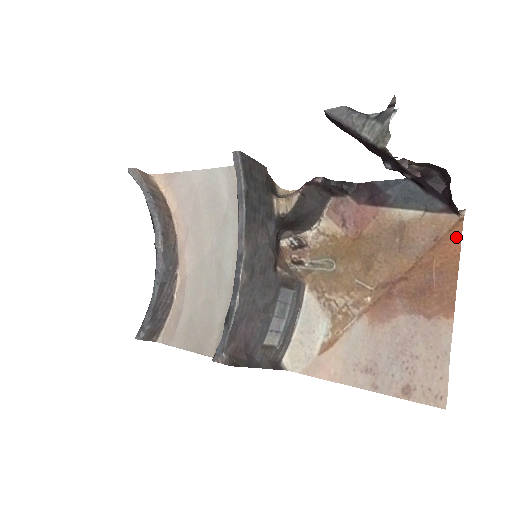
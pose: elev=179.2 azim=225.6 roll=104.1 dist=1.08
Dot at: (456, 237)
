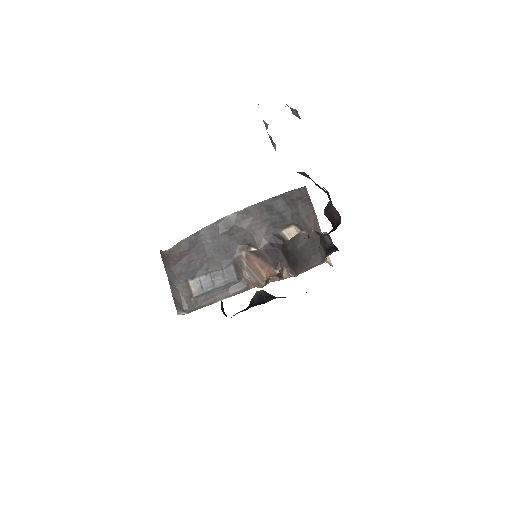
Dot at: occluded
